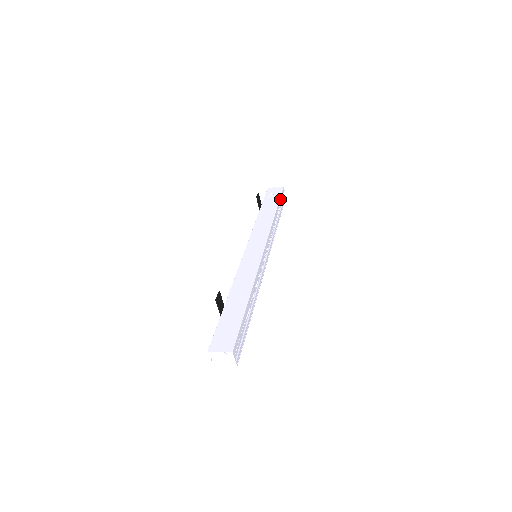
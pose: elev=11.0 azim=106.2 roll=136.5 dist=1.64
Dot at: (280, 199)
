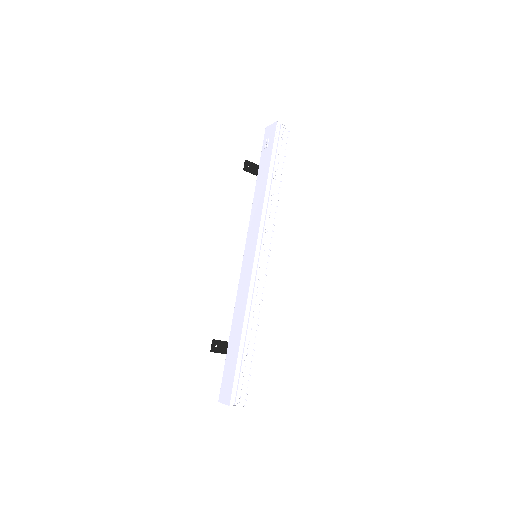
Dot at: (274, 148)
